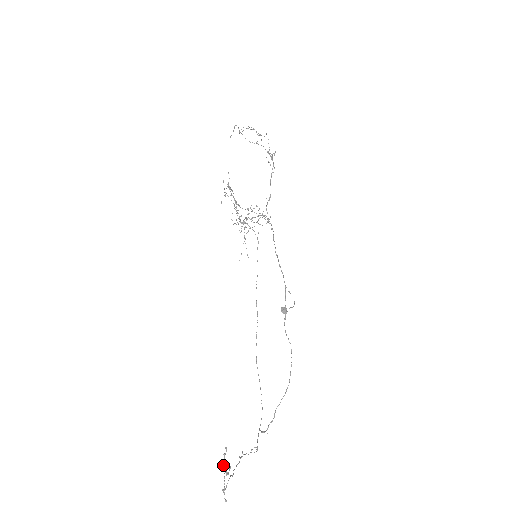
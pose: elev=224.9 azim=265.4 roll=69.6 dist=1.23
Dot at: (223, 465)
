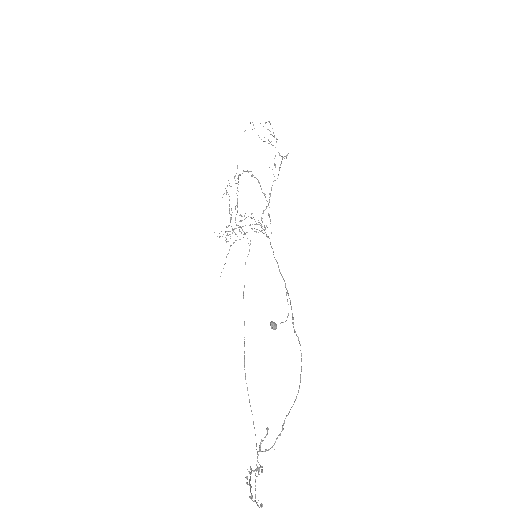
Dot at: occluded
